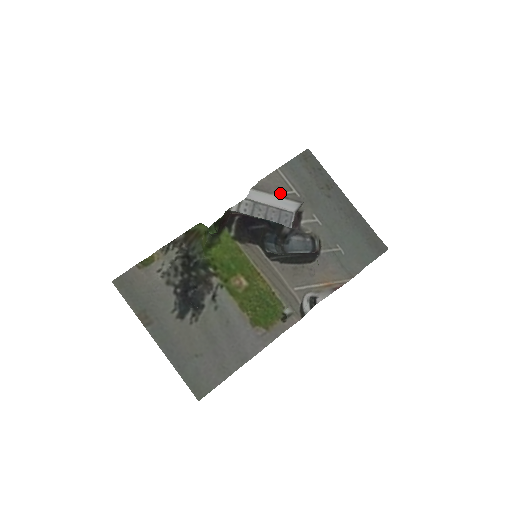
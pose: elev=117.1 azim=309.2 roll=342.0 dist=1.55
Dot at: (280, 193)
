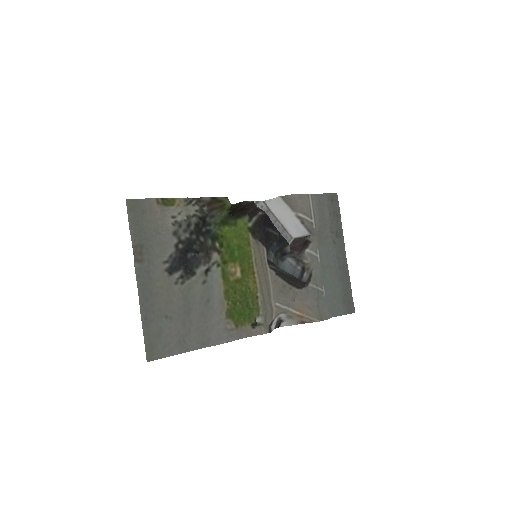
Dot at: (302, 215)
